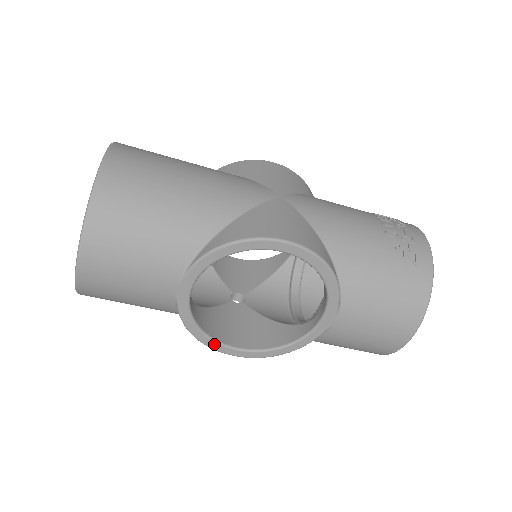
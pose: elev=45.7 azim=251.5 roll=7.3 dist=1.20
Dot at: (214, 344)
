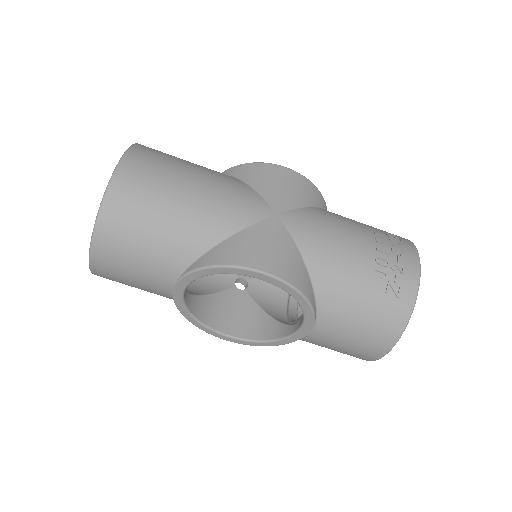
Dot at: (207, 329)
